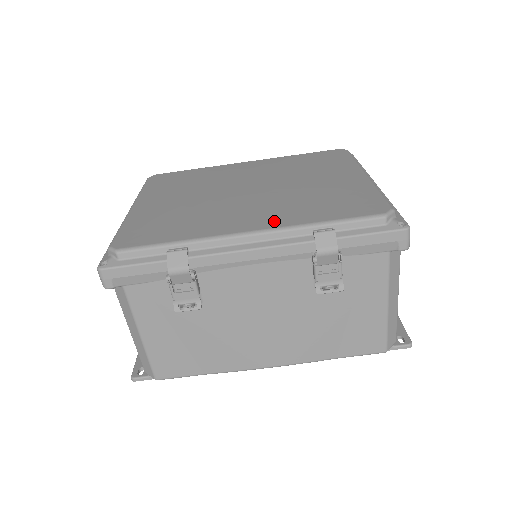
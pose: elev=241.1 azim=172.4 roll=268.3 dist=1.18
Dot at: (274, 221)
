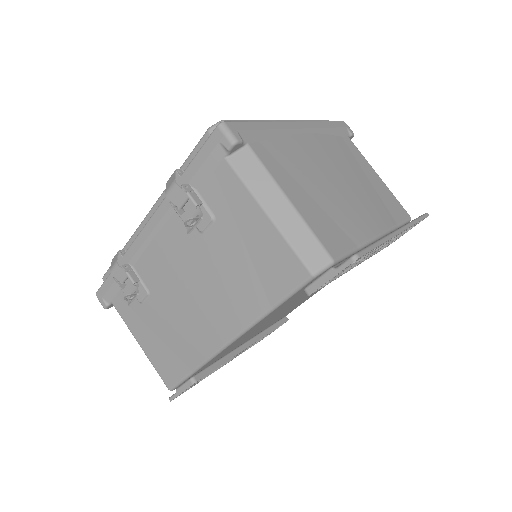
Dot at: occluded
